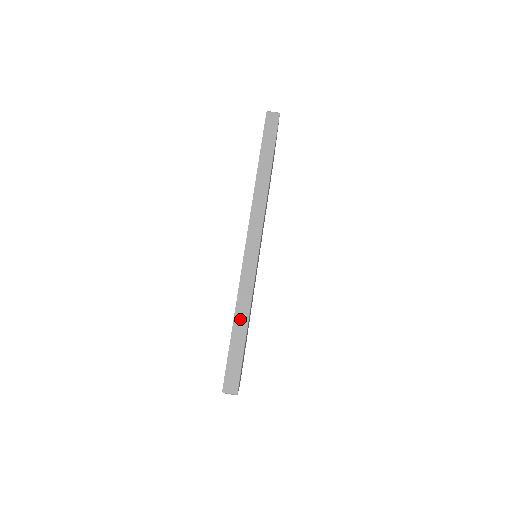
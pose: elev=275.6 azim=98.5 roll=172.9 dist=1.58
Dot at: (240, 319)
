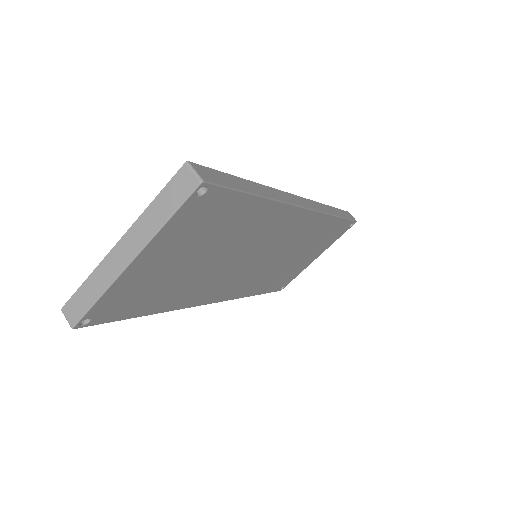
Dot at: (259, 188)
